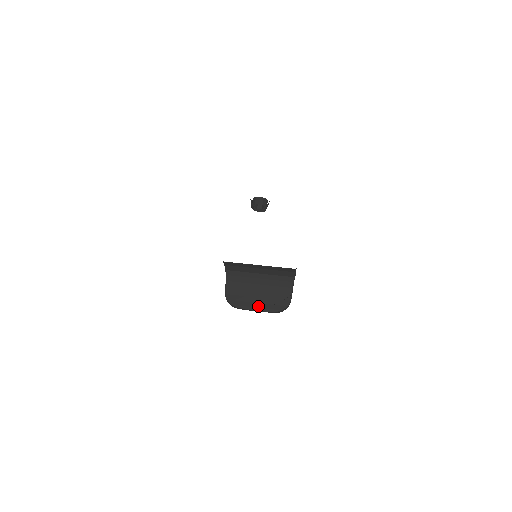
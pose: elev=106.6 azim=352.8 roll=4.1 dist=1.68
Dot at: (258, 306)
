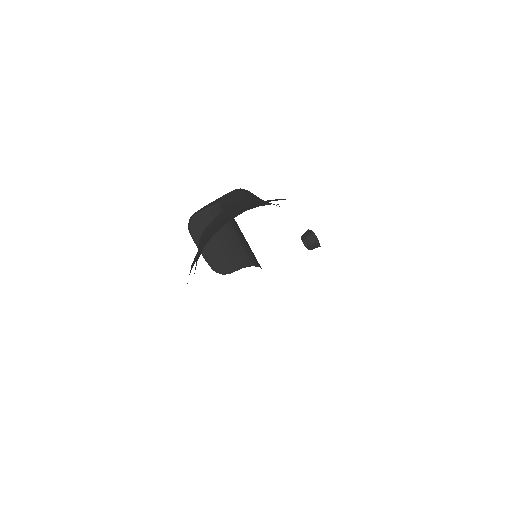
Dot at: occluded
